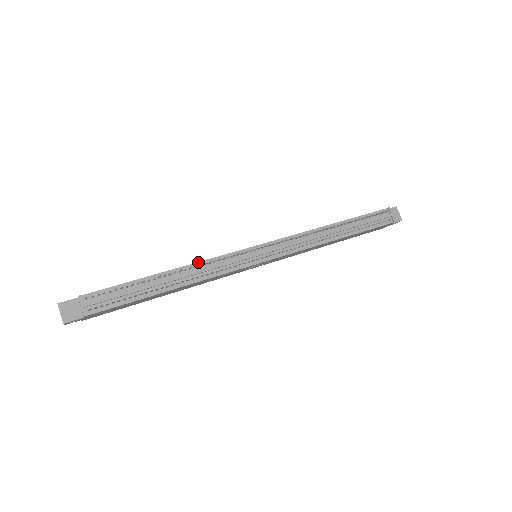
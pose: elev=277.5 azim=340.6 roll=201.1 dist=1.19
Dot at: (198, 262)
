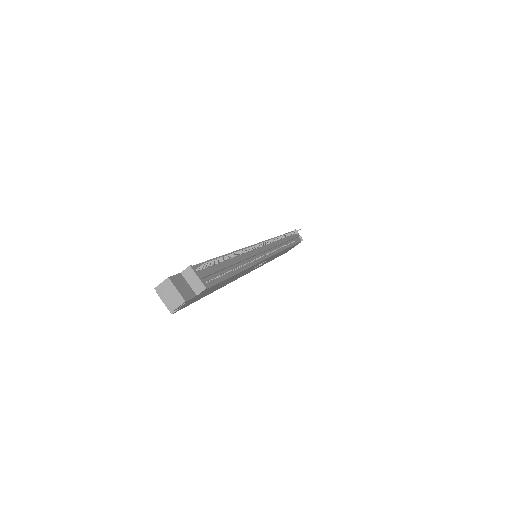
Dot at: (241, 249)
